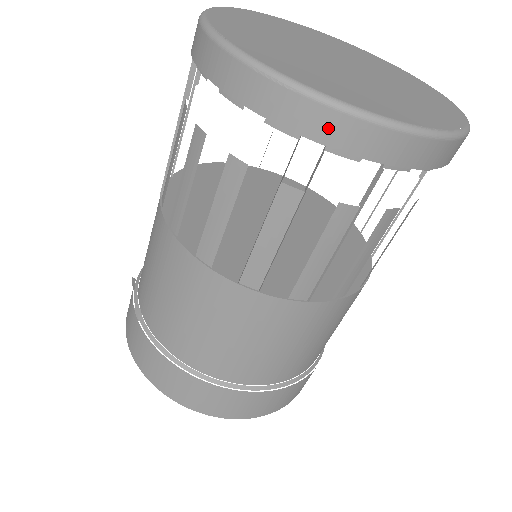
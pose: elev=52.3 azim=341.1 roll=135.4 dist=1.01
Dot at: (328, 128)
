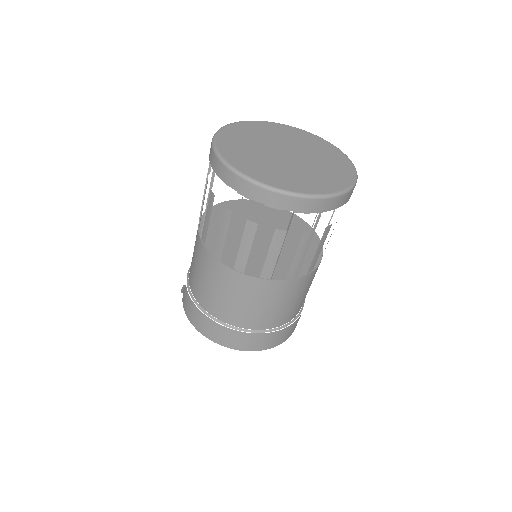
Dot at: (294, 205)
